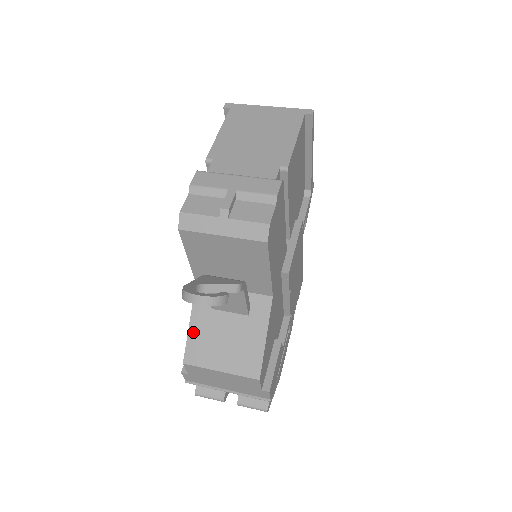
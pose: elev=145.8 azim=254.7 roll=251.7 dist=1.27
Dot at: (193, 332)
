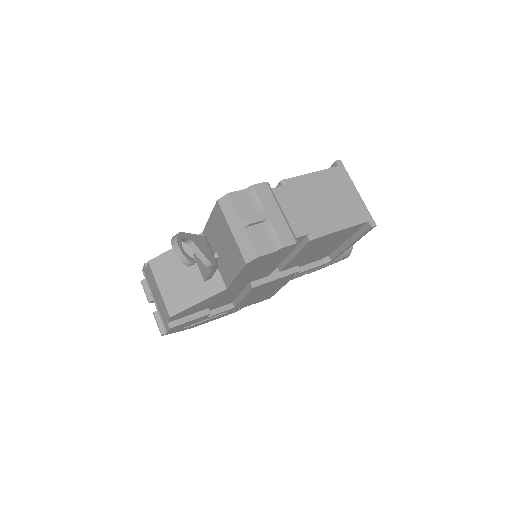
Dot at: (171, 253)
